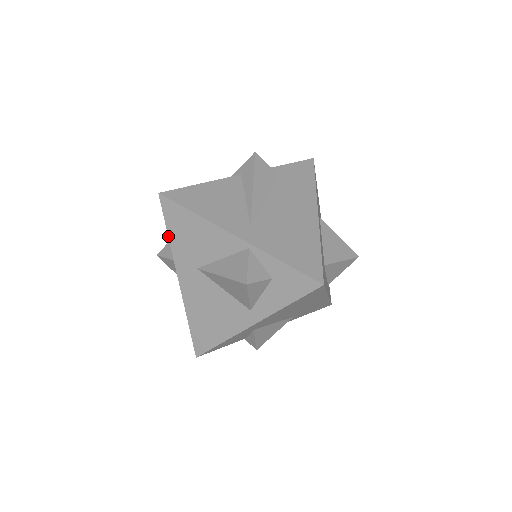
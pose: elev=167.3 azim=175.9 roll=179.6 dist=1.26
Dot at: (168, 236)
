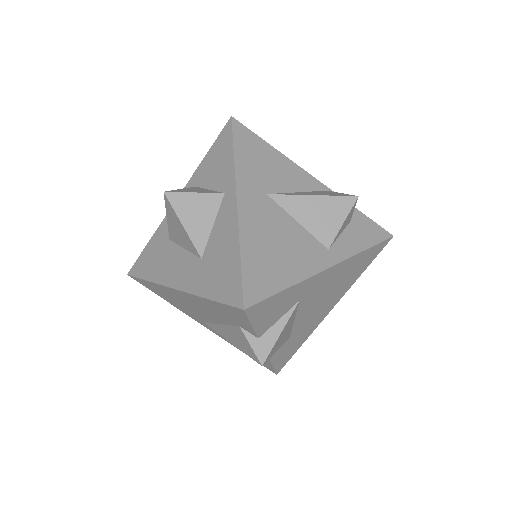
Dot at: (234, 154)
